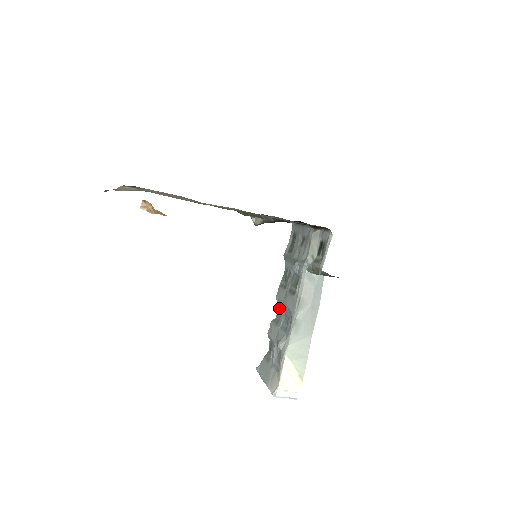
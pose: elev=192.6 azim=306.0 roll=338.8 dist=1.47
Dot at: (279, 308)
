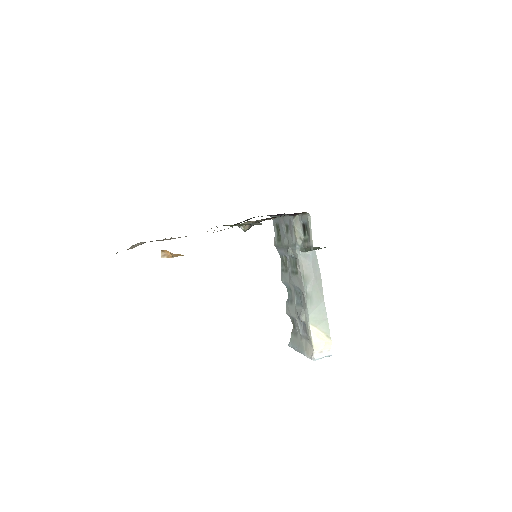
Dot at: (288, 289)
